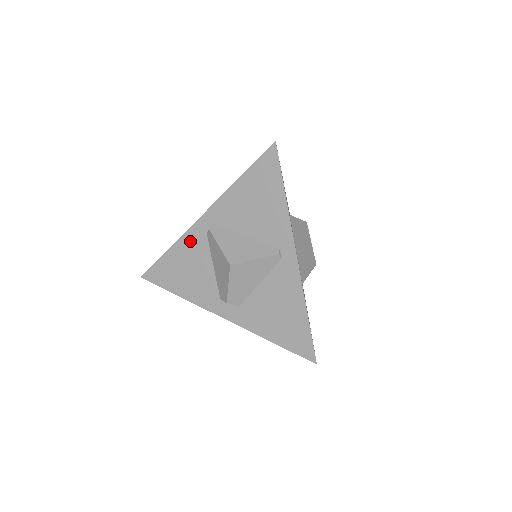
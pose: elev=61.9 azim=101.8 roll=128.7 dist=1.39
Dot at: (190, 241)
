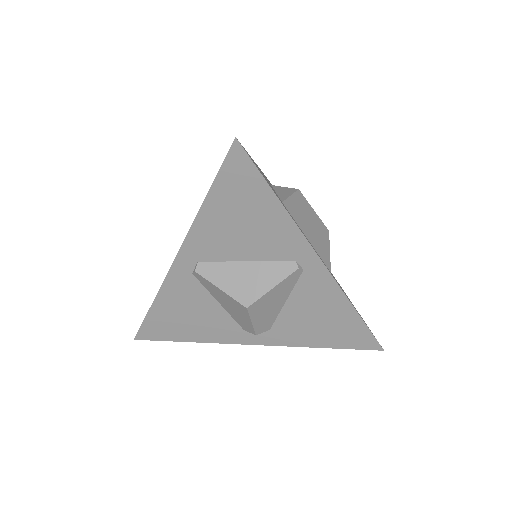
Dot at: (175, 288)
